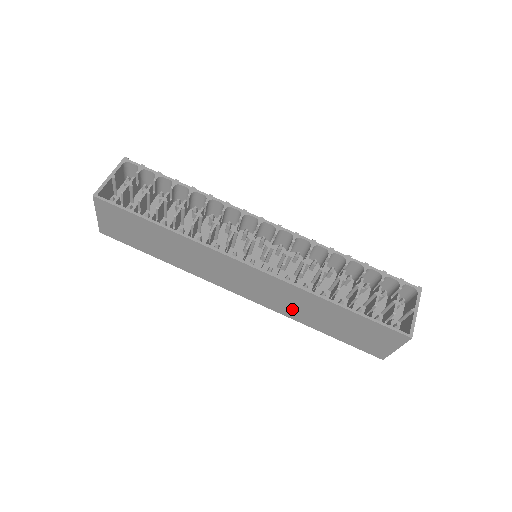
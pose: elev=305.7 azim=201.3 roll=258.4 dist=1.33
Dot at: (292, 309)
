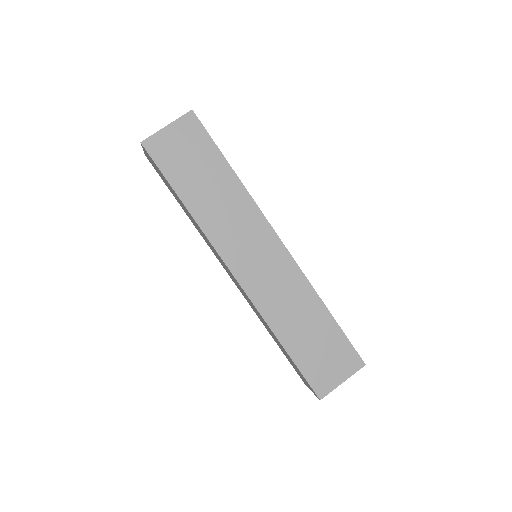
Dot at: (278, 307)
